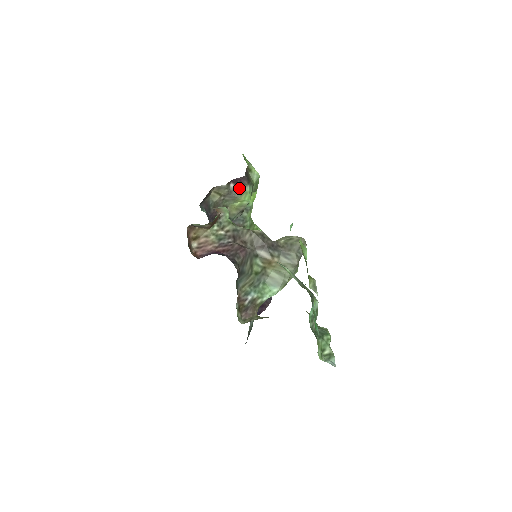
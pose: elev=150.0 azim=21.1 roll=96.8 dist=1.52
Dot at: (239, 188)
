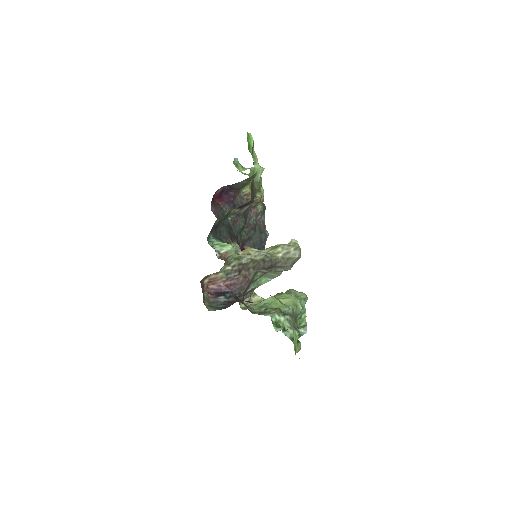
Dot at: (244, 208)
